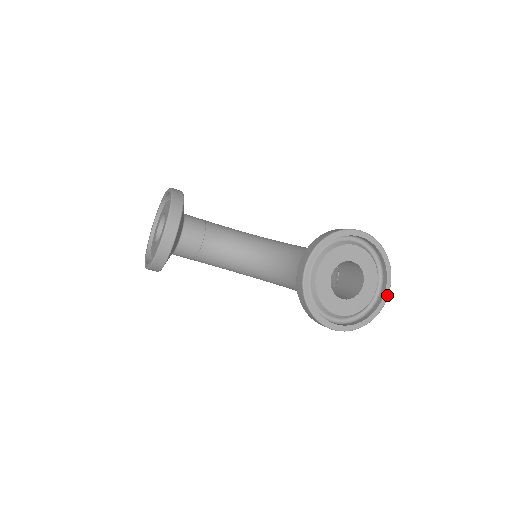
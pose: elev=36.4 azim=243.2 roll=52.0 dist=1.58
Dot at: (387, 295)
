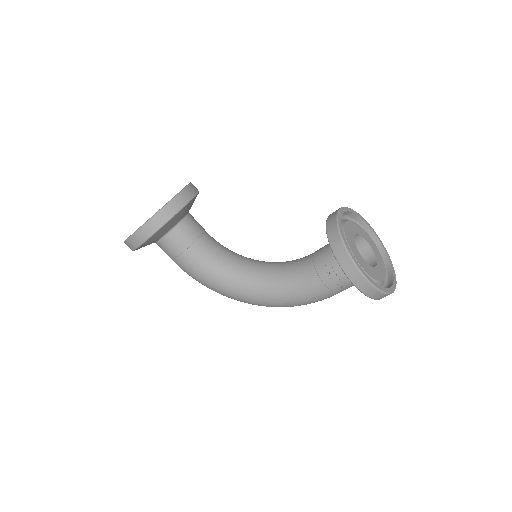
Dot at: (395, 284)
